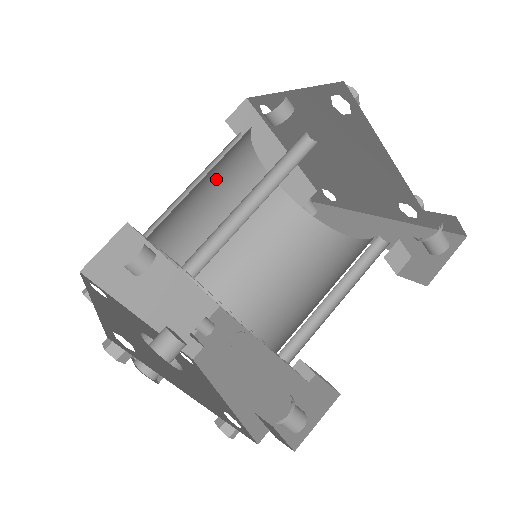
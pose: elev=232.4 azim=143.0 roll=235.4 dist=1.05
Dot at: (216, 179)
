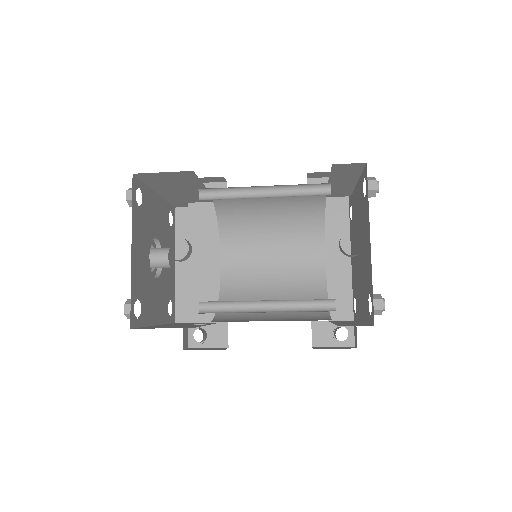
Dot at: (281, 196)
